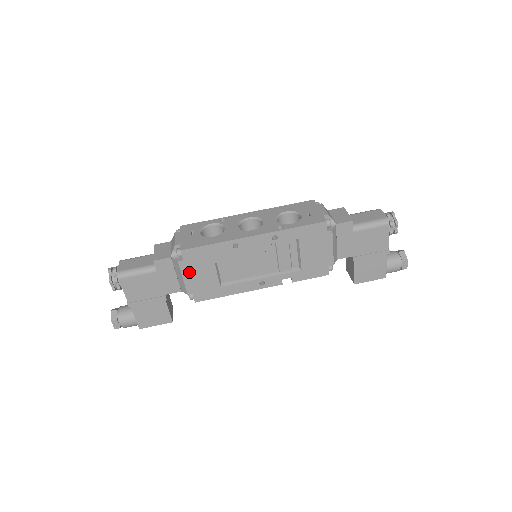
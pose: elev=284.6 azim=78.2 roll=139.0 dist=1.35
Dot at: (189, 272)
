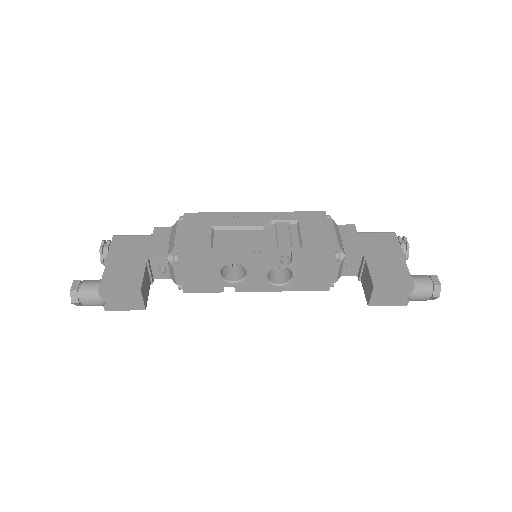
Dot at: (184, 230)
